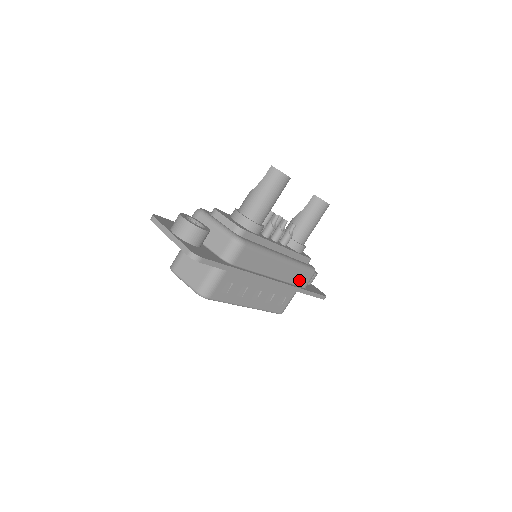
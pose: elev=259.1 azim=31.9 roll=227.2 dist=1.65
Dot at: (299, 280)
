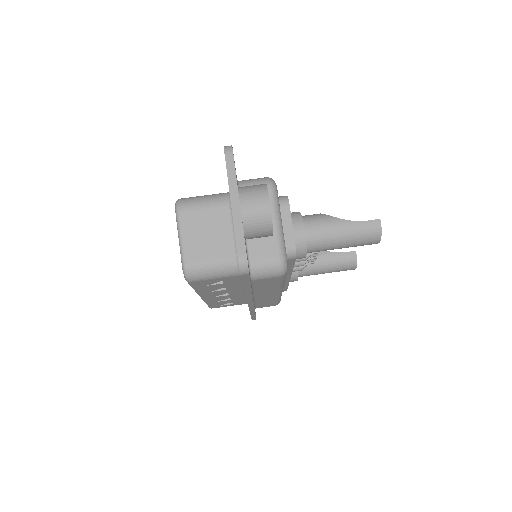
Dot at: (262, 304)
